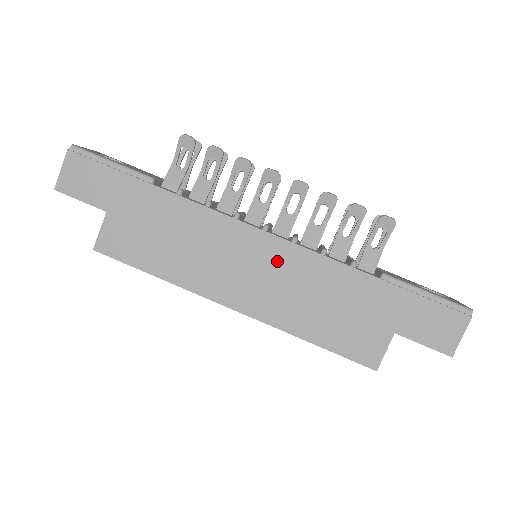
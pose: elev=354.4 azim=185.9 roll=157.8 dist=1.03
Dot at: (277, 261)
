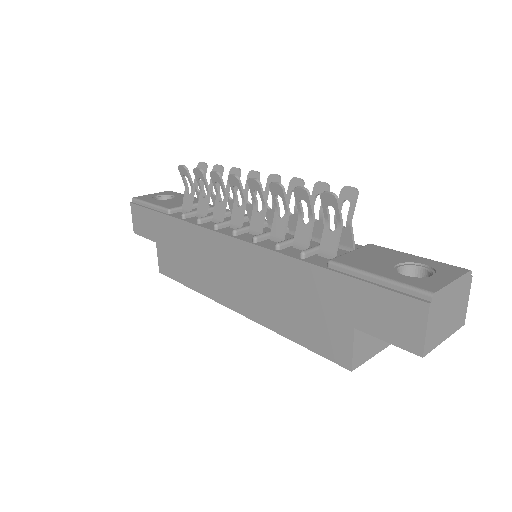
Dot at: (246, 263)
